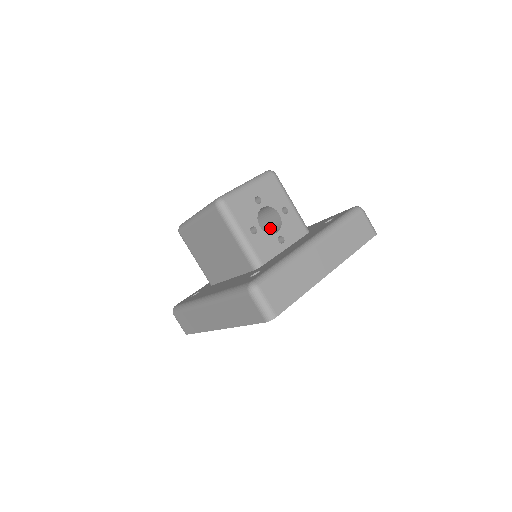
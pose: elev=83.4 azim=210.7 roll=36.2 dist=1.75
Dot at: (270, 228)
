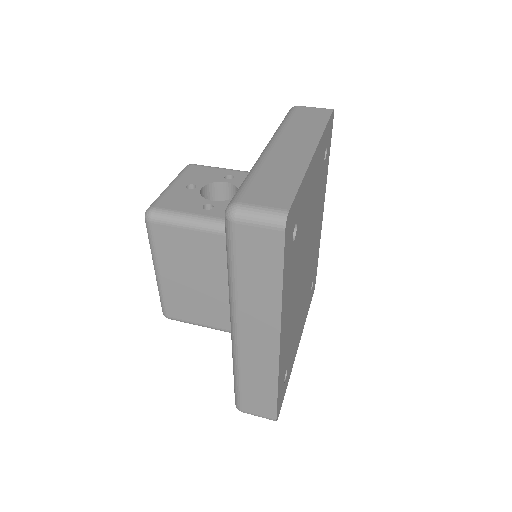
Dot at: occluded
